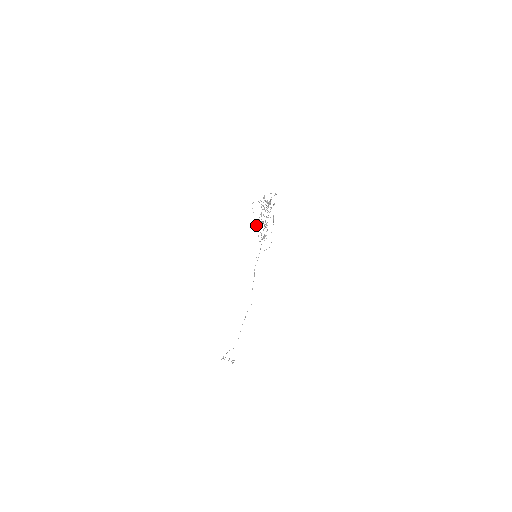
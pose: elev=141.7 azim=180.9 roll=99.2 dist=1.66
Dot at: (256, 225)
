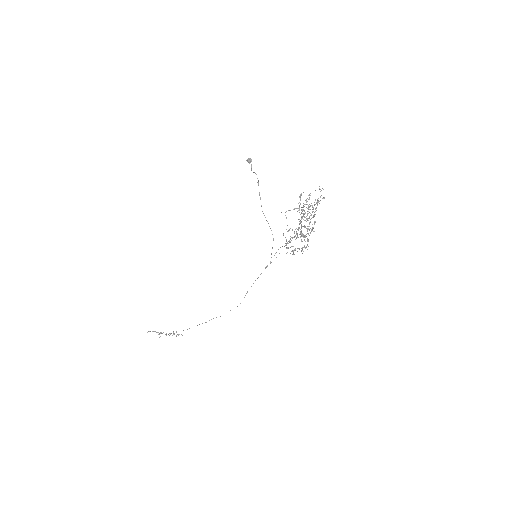
Dot at: occluded
